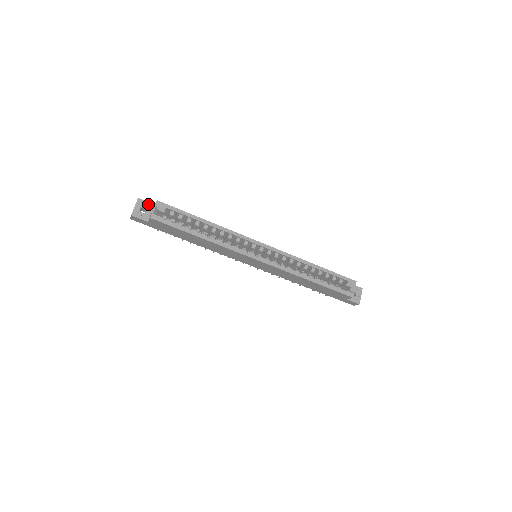
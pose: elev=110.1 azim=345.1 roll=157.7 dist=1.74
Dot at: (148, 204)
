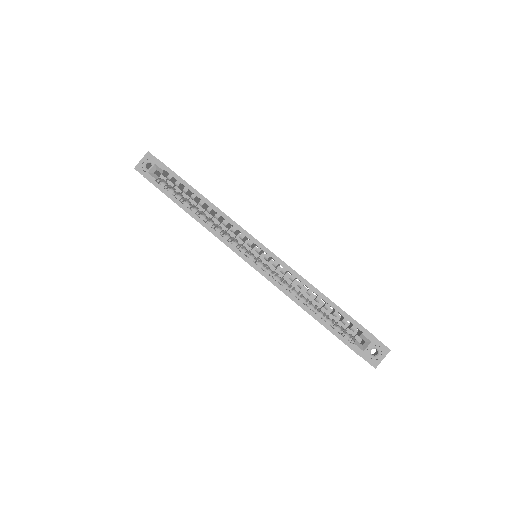
Dot at: occluded
